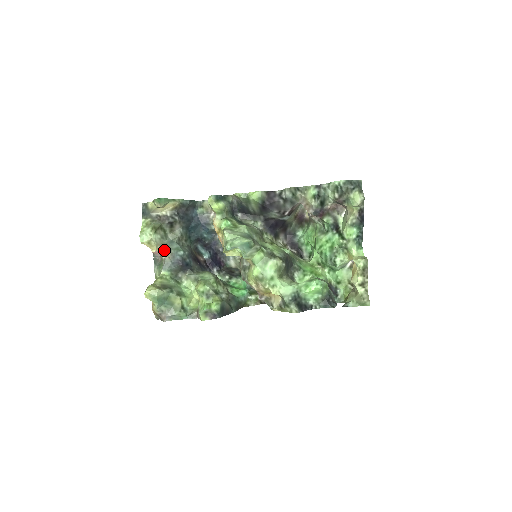
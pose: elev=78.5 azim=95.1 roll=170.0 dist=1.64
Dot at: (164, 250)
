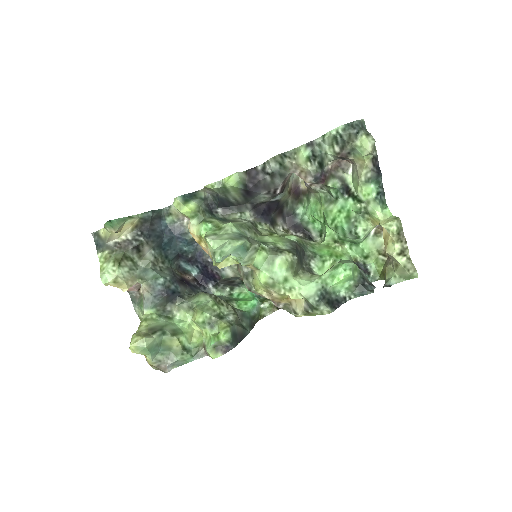
Dot at: (139, 283)
